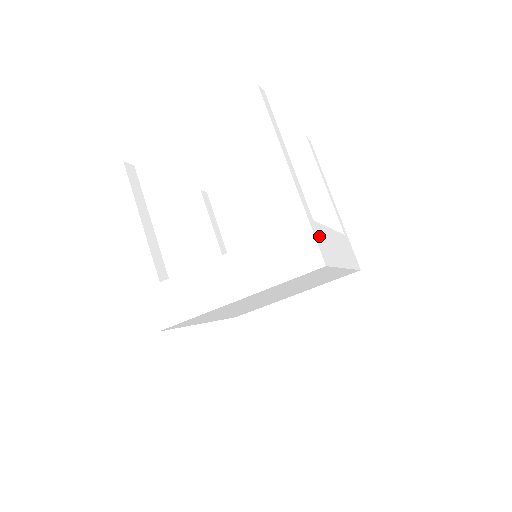
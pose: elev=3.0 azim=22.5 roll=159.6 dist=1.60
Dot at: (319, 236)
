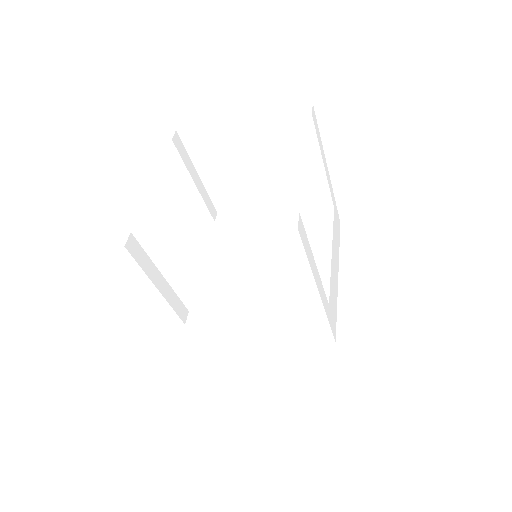
Dot at: (331, 313)
